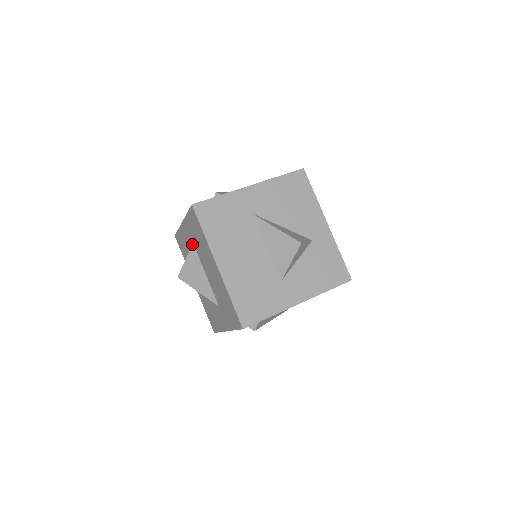
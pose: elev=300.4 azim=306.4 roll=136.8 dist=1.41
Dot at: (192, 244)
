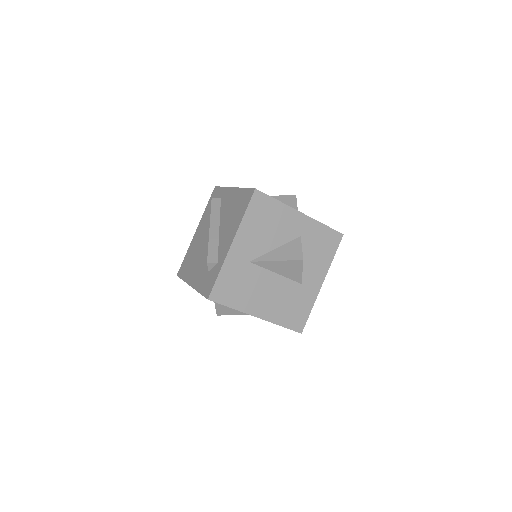
Dot at: occluded
